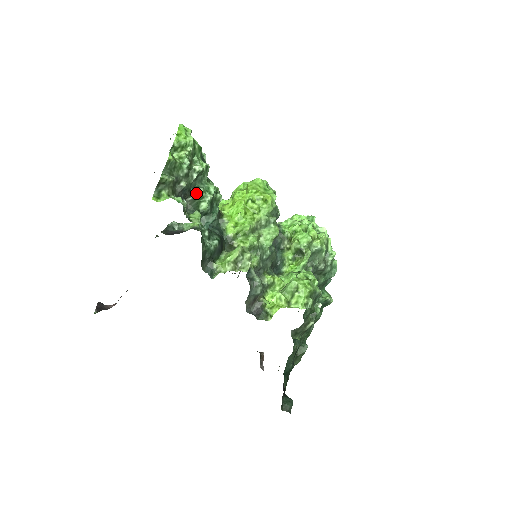
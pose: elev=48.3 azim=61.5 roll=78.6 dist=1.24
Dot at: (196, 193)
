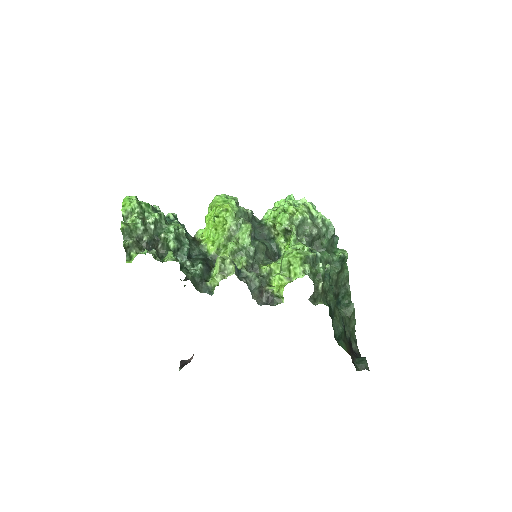
Dot at: (160, 239)
